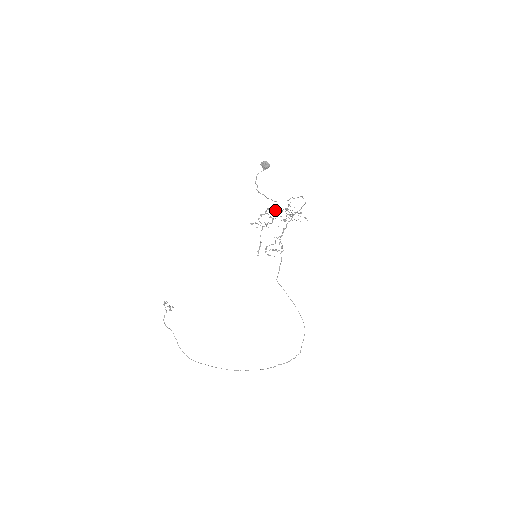
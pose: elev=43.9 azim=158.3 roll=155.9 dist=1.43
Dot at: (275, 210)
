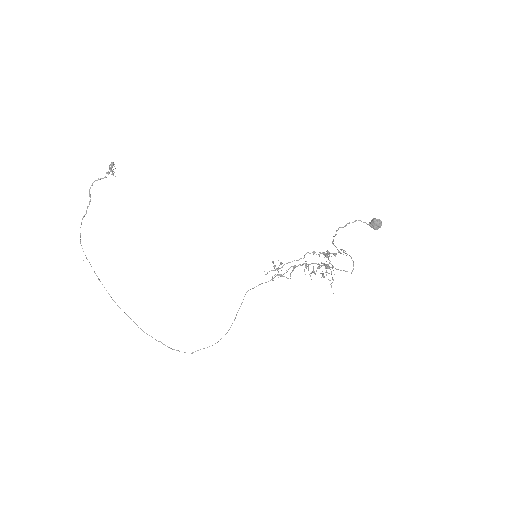
Dot at: (327, 256)
